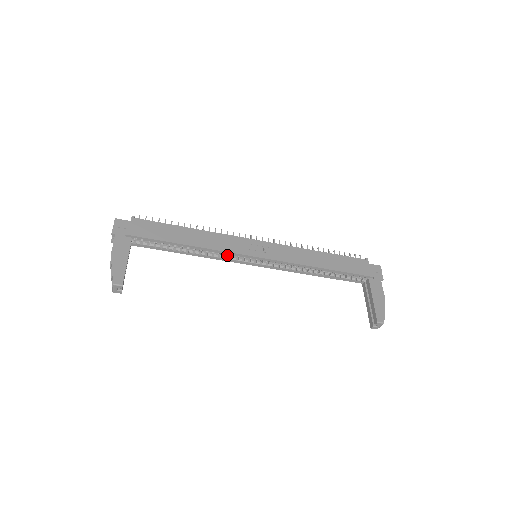
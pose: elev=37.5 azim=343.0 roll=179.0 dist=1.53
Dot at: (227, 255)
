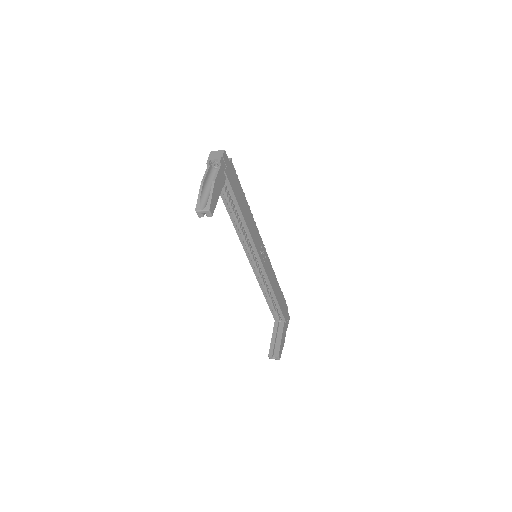
Dot at: (247, 241)
